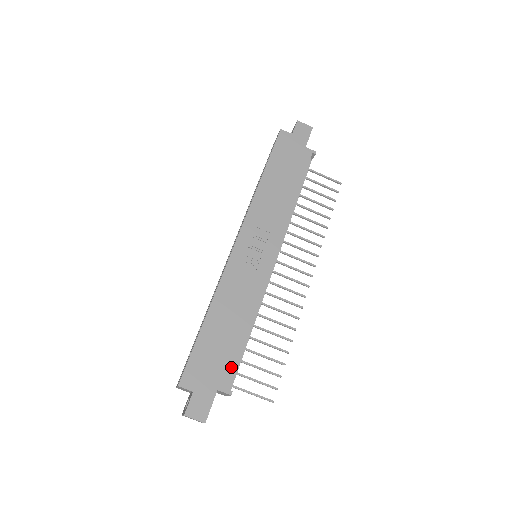
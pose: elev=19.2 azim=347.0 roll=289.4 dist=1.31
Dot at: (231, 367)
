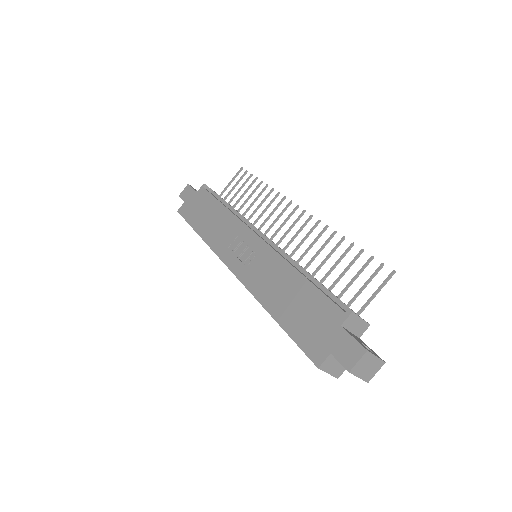
Dot at: (326, 304)
